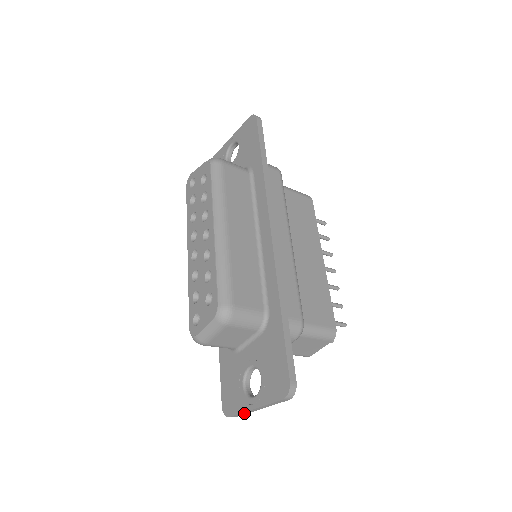
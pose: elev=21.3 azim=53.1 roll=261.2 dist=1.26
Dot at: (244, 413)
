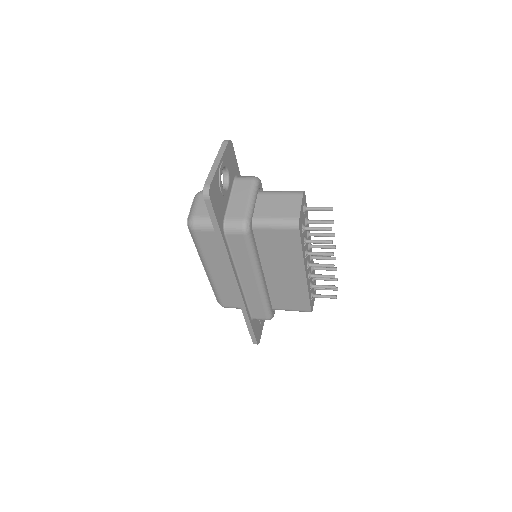
Dot at: occluded
